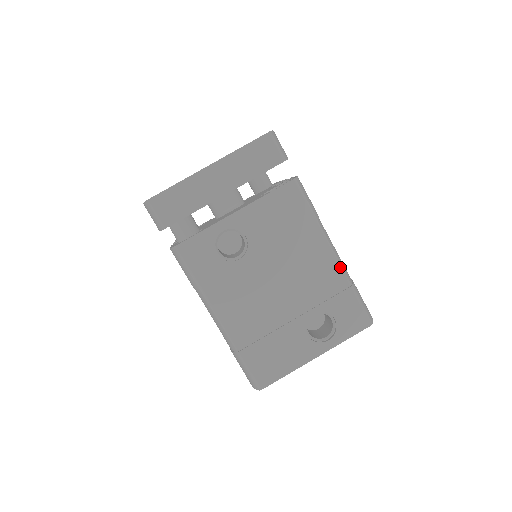
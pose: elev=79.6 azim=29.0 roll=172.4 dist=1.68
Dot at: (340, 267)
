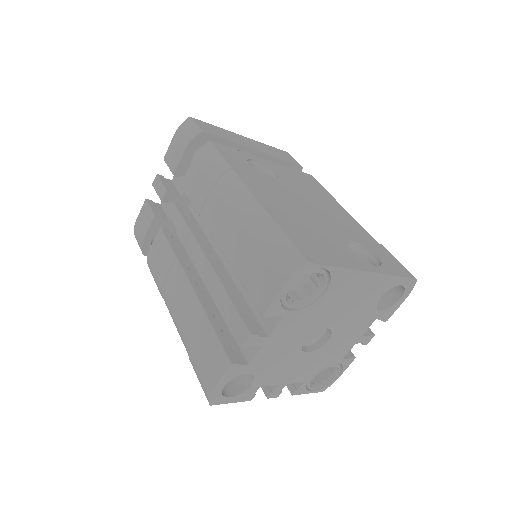
Dot at: occluded
